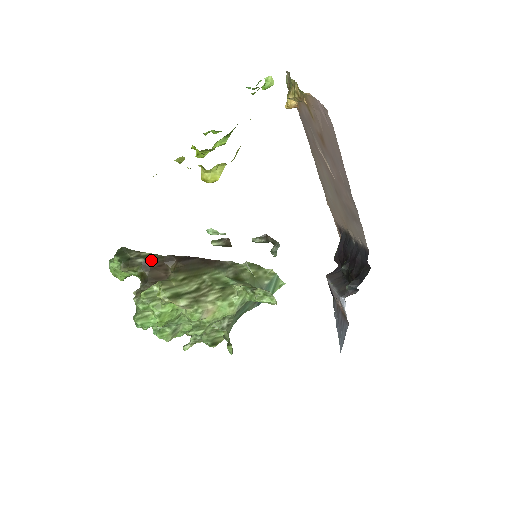
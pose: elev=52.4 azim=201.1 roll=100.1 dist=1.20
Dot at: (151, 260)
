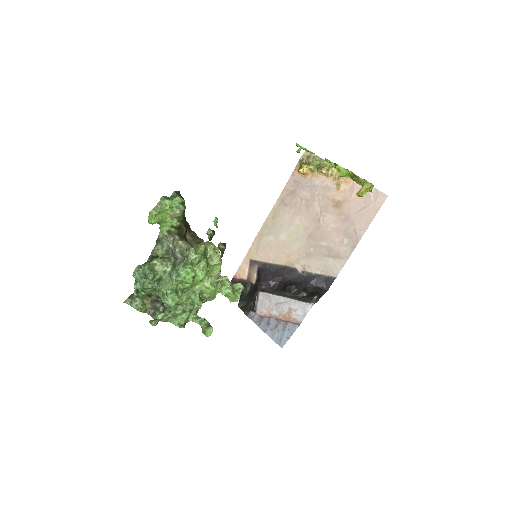
Dot at: (185, 218)
